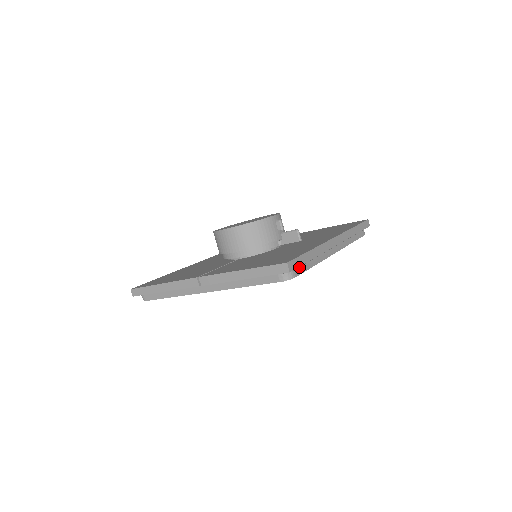
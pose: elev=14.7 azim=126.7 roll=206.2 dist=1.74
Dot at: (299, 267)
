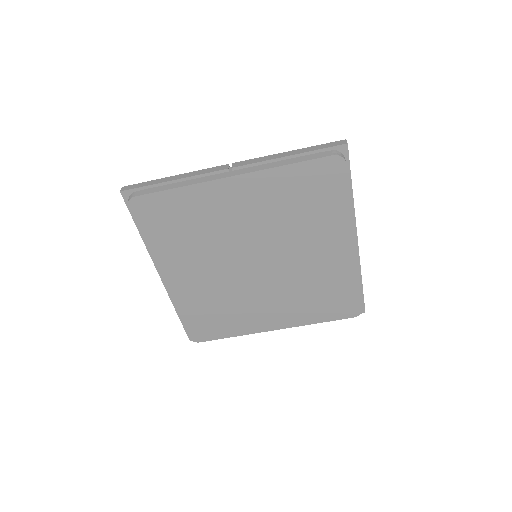
Dot at: occluded
